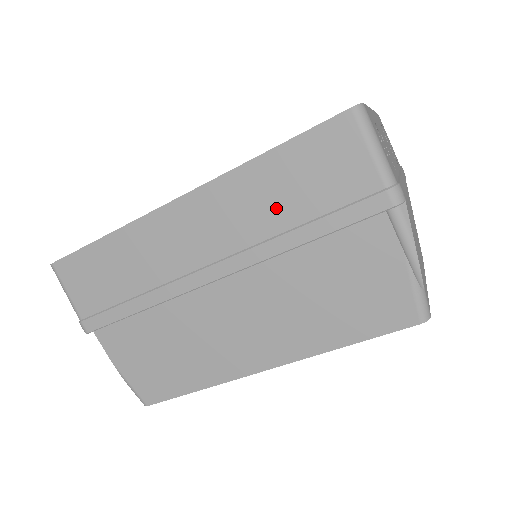
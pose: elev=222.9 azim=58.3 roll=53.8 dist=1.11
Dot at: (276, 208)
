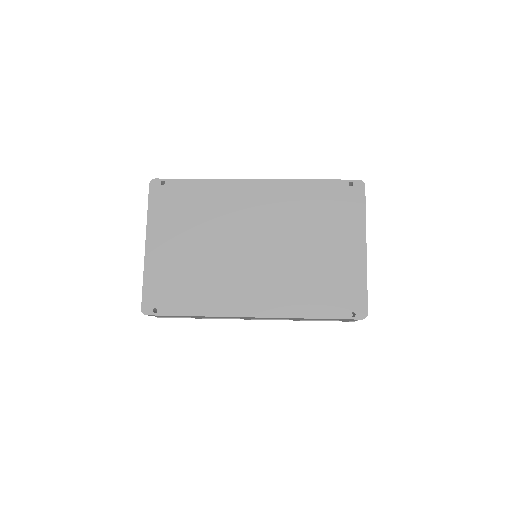
Dot at: (303, 319)
